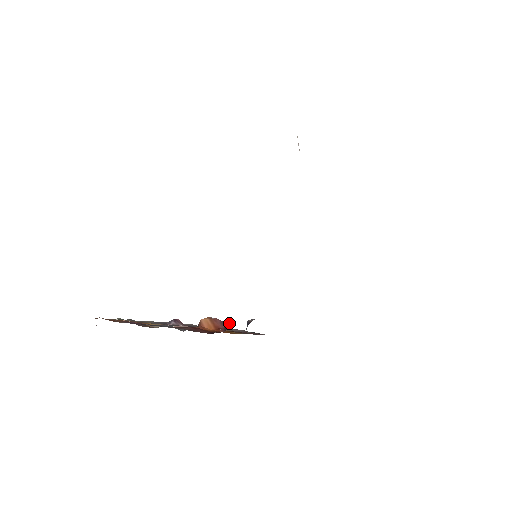
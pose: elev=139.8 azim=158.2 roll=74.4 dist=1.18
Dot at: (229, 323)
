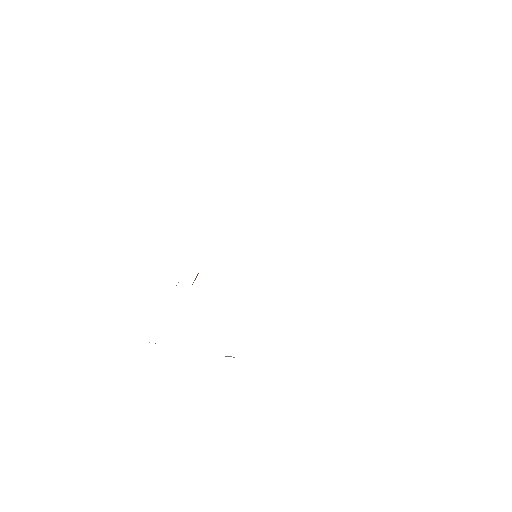
Dot at: occluded
